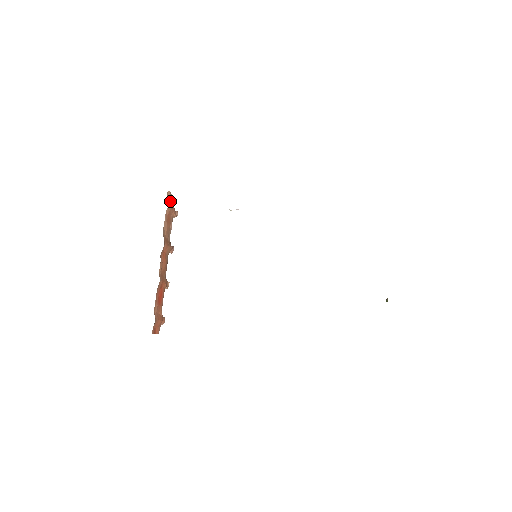
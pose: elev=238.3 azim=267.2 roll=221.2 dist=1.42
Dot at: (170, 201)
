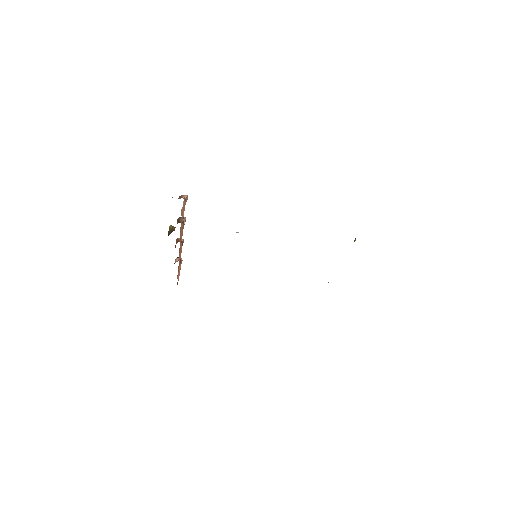
Dot at: (183, 207)
